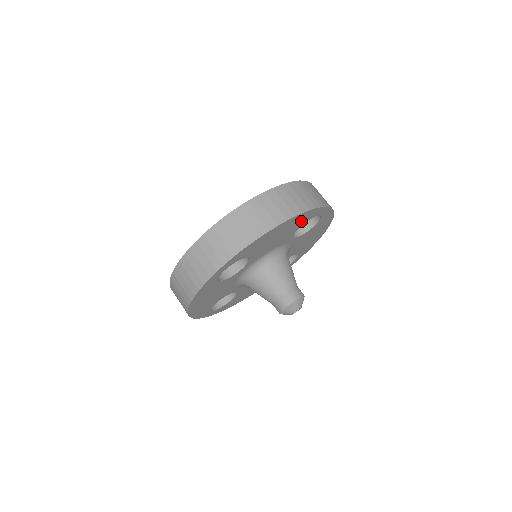
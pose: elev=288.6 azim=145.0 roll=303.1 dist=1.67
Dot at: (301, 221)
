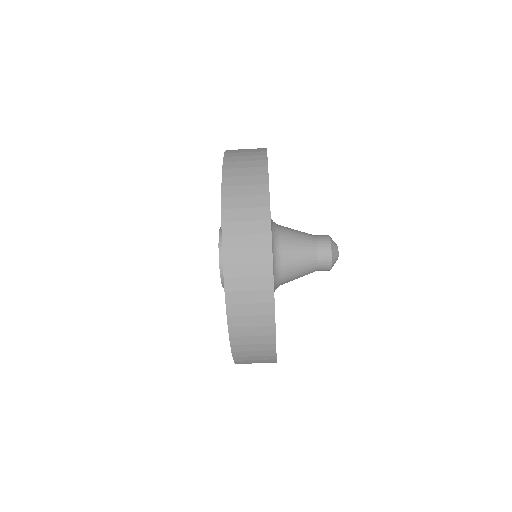
Dot at: occluded
